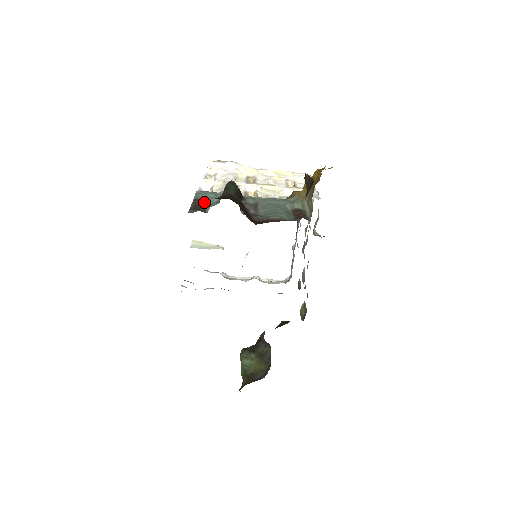
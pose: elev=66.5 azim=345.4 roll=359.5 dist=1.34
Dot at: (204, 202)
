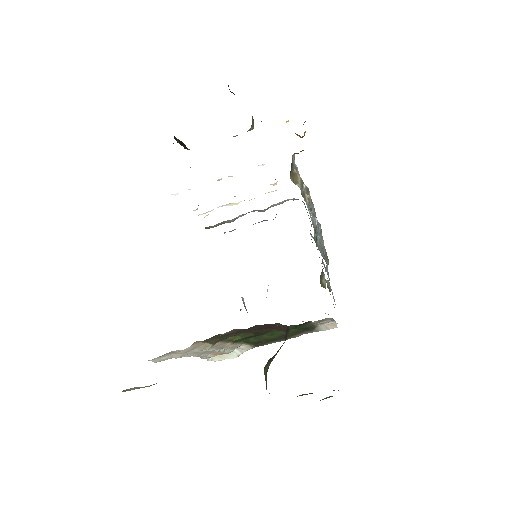
Dot at: occluded
